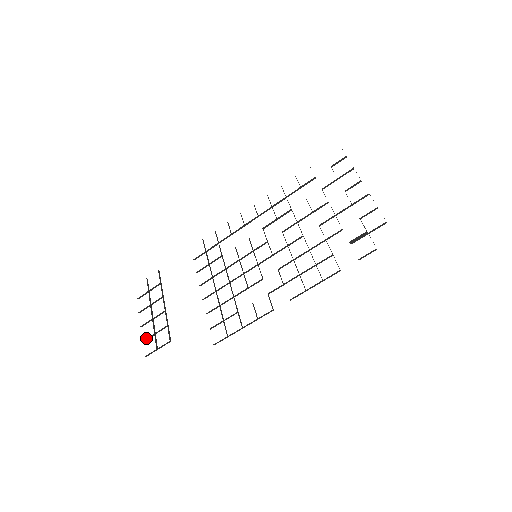
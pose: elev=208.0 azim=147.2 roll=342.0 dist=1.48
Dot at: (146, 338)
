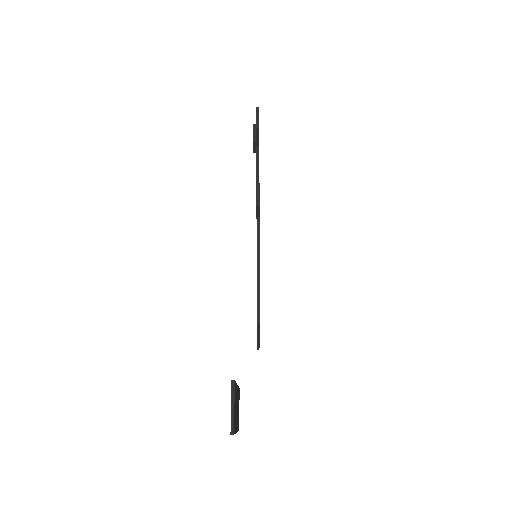
Dot at: occluded
